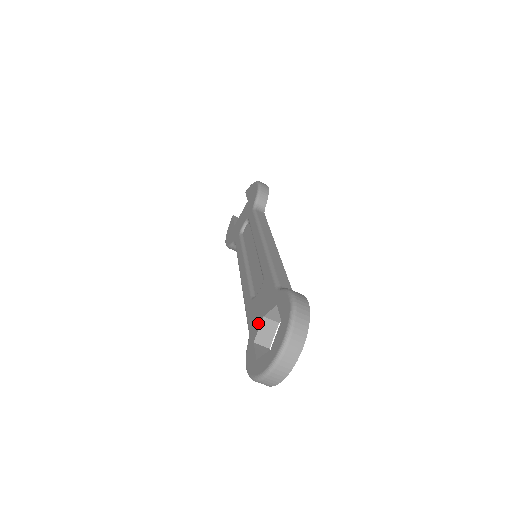
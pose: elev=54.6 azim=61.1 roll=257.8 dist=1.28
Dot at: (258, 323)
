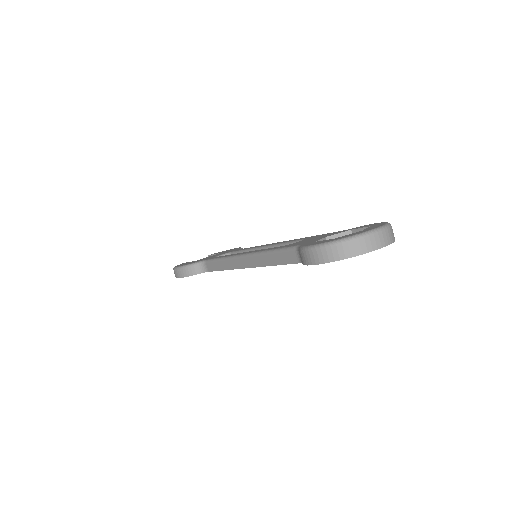
Dot at: (317, 239)
